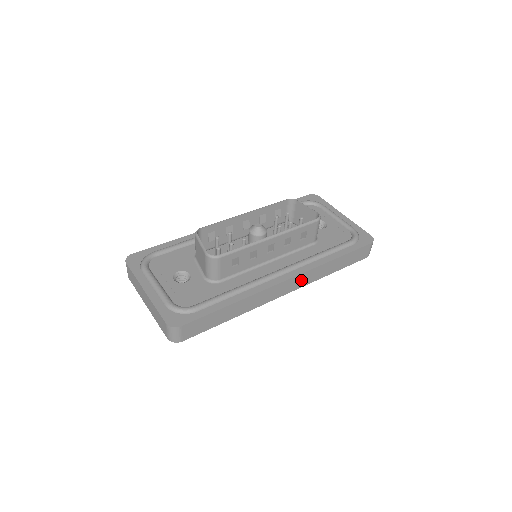
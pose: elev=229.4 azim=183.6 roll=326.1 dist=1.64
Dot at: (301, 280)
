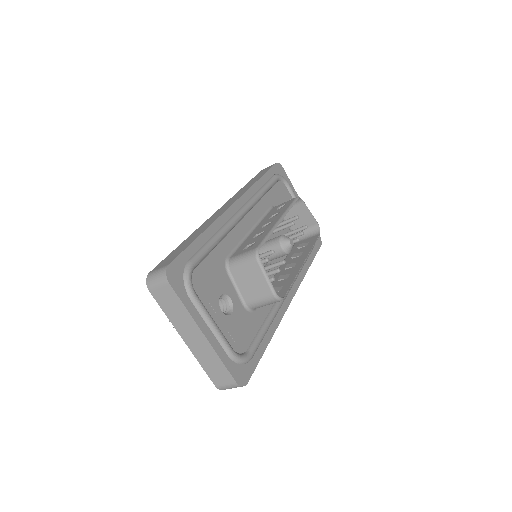
Dot at: occluded
